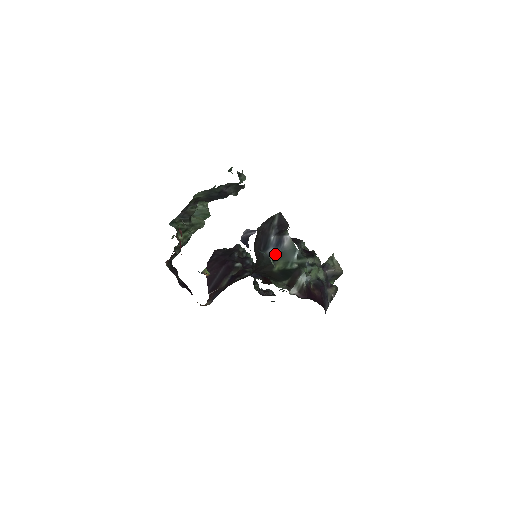
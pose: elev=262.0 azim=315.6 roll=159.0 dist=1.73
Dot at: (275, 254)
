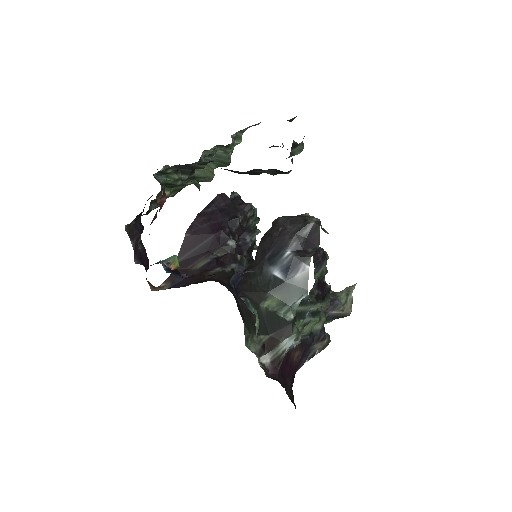
Dot at: (277, 281)
